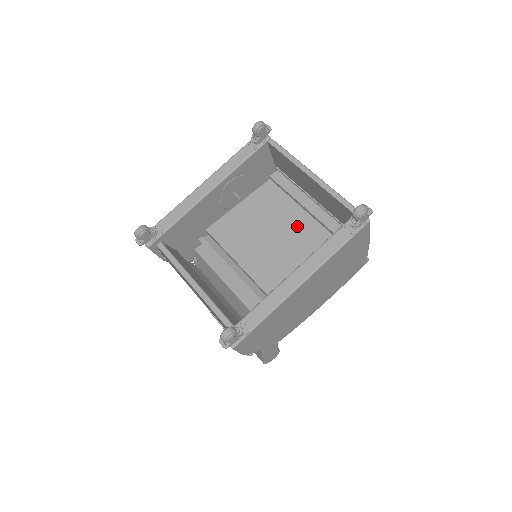
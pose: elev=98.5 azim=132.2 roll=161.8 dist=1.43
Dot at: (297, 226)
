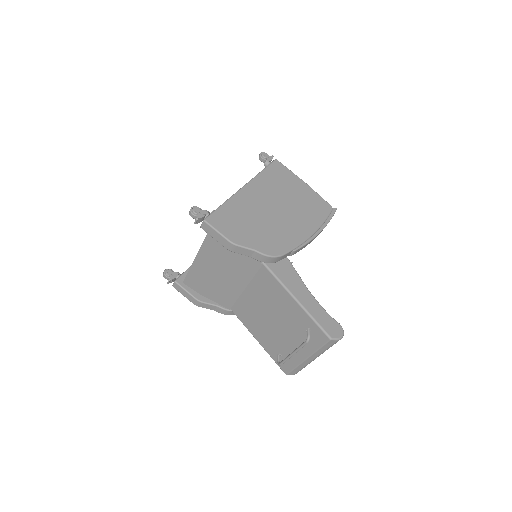
Dot at: occluded
